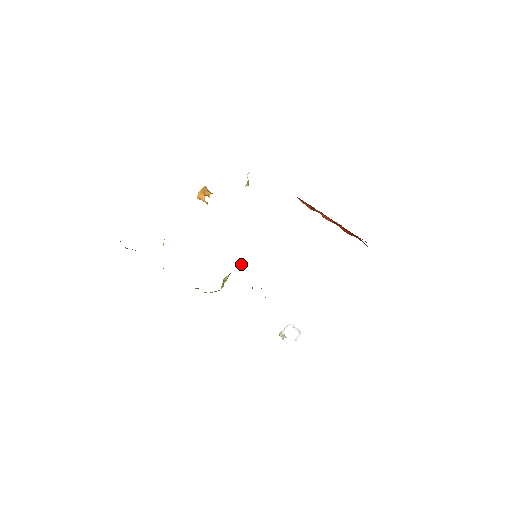
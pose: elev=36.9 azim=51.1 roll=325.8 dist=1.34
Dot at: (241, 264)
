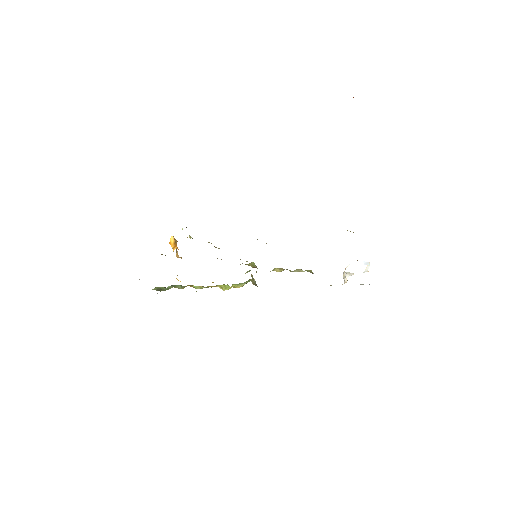
Dot at: occluded
